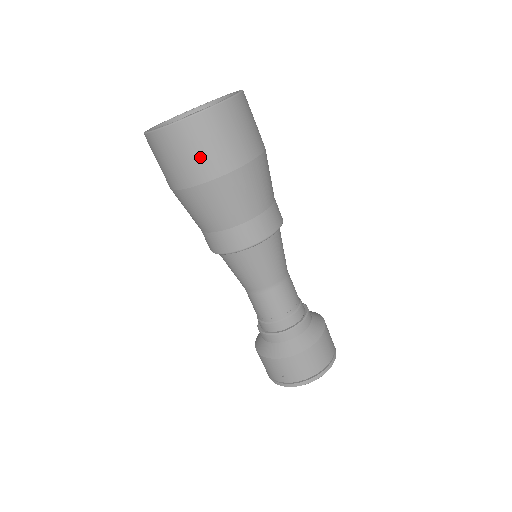
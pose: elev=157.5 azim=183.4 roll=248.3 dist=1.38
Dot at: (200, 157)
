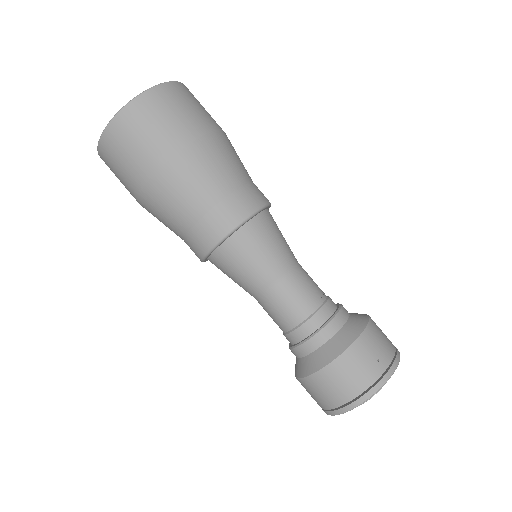
Dot at: (122, 179)
